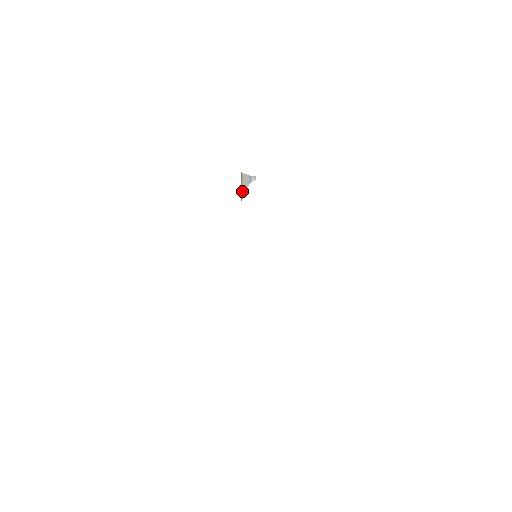
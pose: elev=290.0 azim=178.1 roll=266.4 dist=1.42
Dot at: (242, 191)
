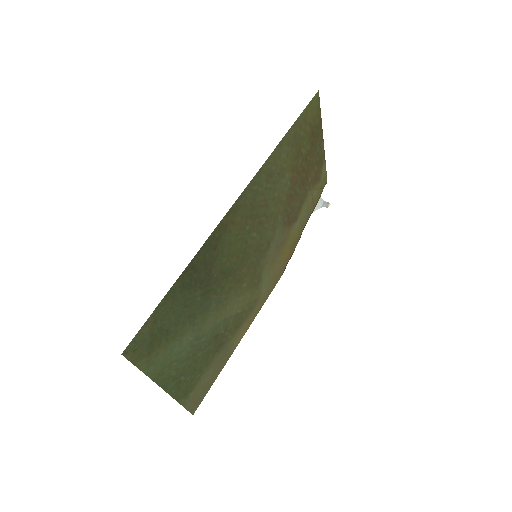
Dot at: occluded
